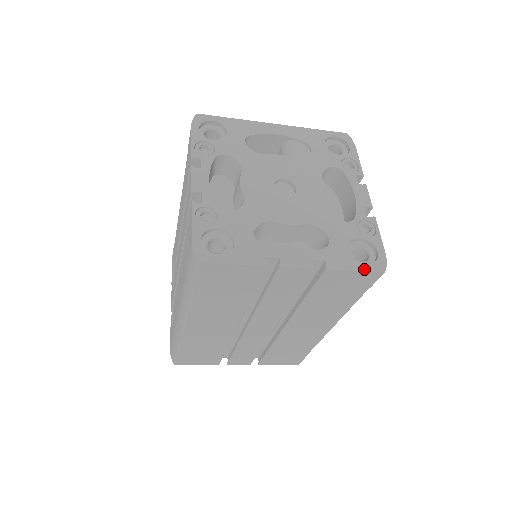
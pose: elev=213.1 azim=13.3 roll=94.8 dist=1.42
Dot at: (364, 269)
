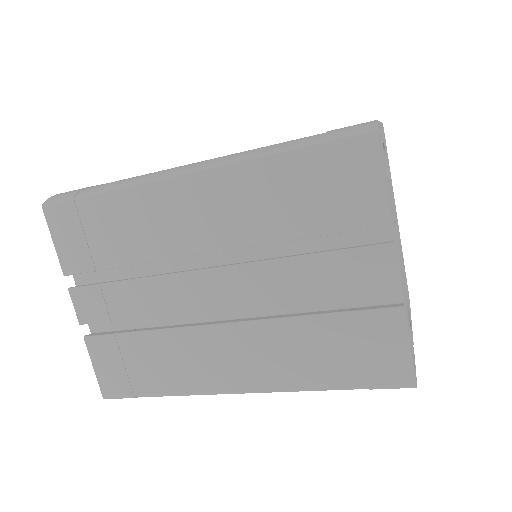
Dot at: occluded
